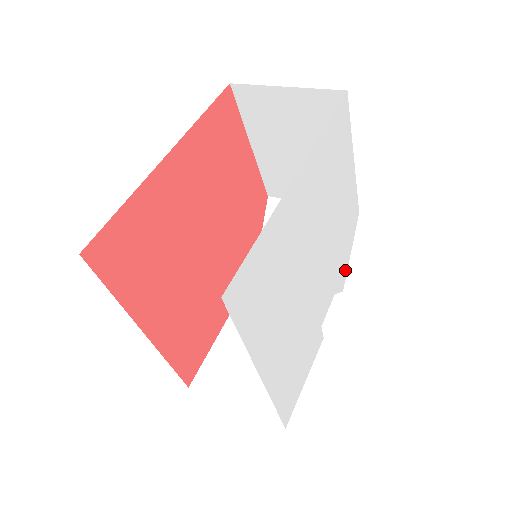
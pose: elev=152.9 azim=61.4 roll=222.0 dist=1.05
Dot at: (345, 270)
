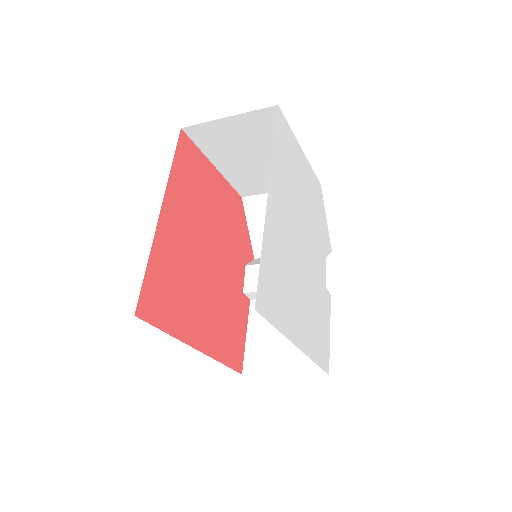
Dot at: (327, 234)
